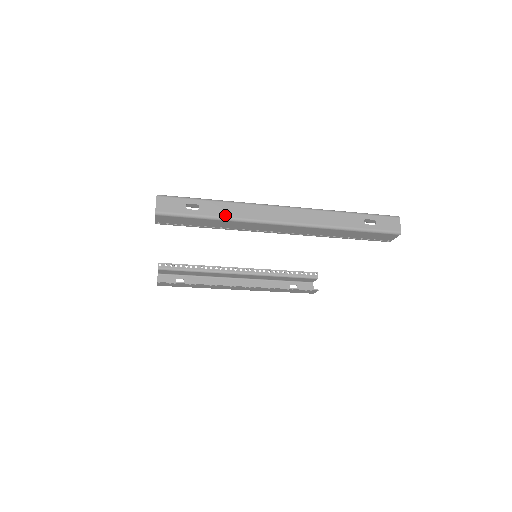
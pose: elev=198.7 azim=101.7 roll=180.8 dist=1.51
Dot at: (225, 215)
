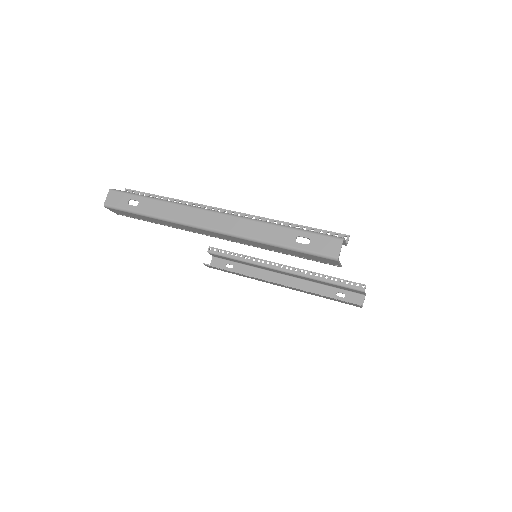
Dot at: (157, 214)
